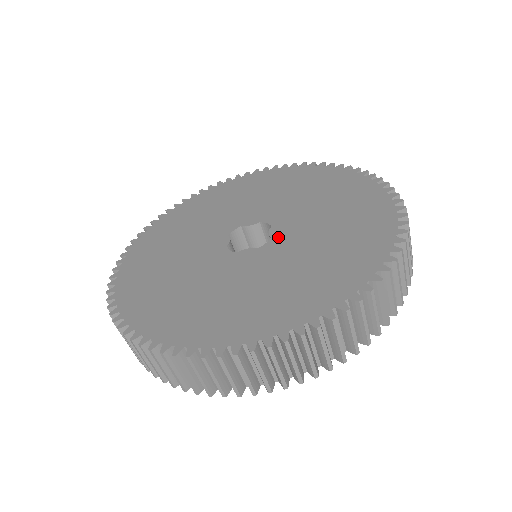
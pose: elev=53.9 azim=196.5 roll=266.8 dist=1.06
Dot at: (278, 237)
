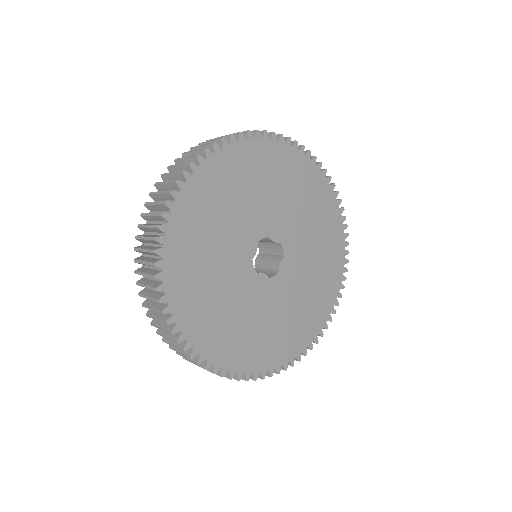
Dot at: (283, 275)
